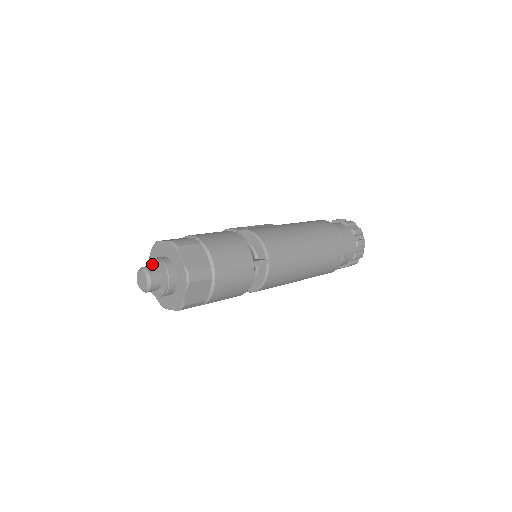
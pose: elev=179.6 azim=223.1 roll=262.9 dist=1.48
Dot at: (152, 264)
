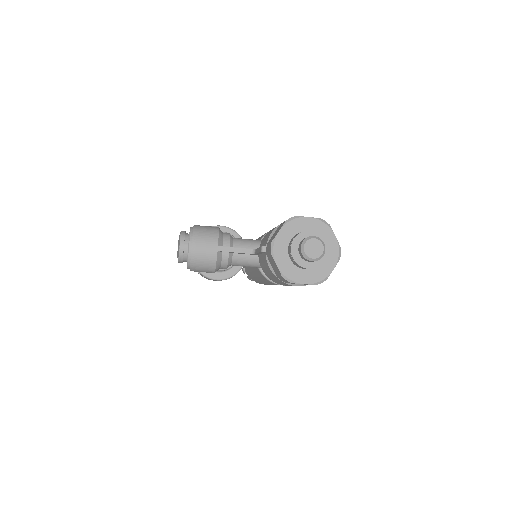
Dot at: (308, 236)
